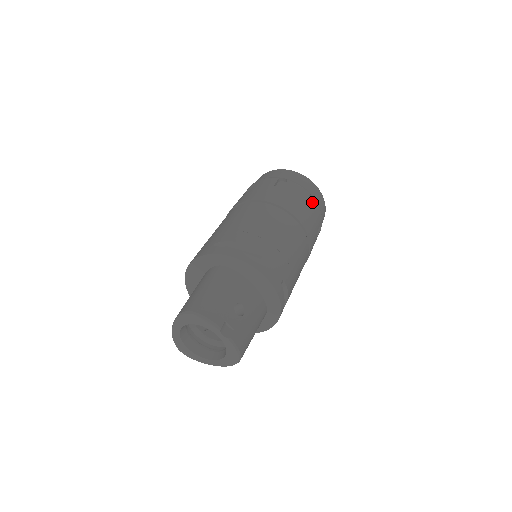
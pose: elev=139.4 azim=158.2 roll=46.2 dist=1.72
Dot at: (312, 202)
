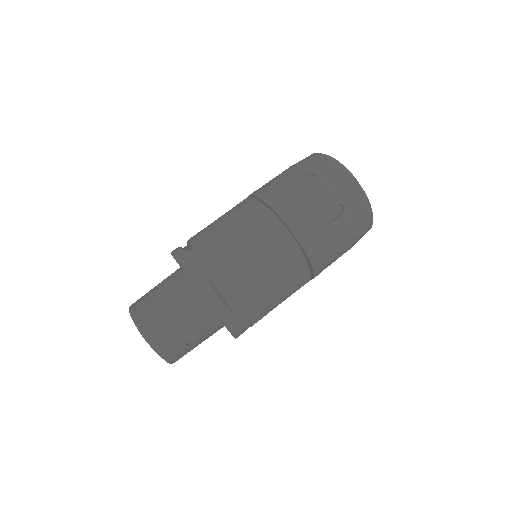
Dot at: (350, 240)
